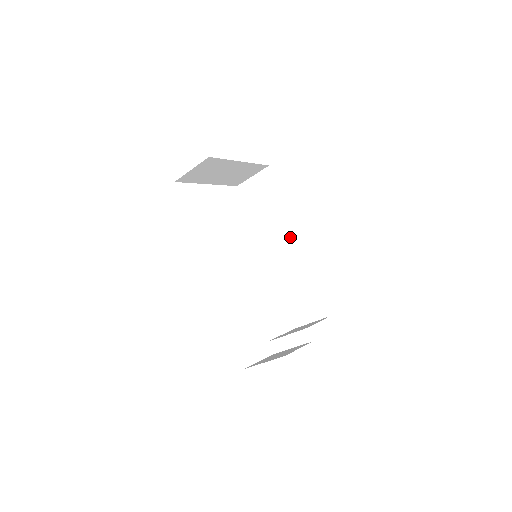
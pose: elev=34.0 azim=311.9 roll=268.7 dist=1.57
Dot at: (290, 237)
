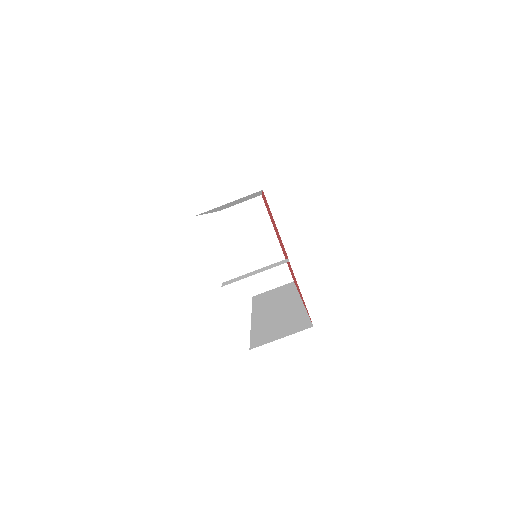
Dot at: (292, 301)
